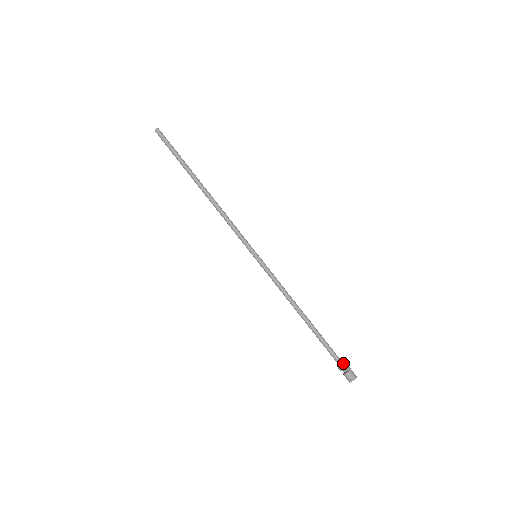
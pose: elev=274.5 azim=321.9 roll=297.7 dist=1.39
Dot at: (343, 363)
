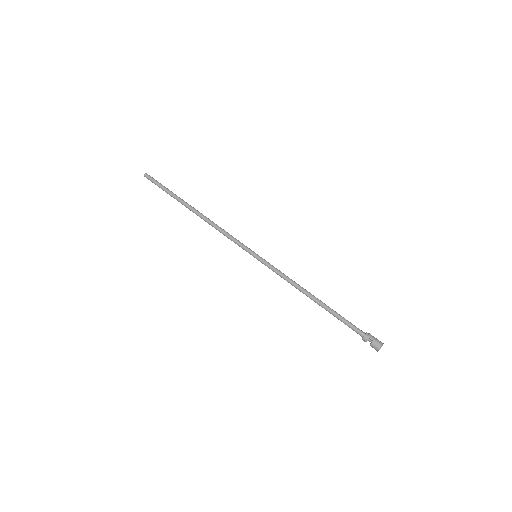
Dot at: (365, 334)
